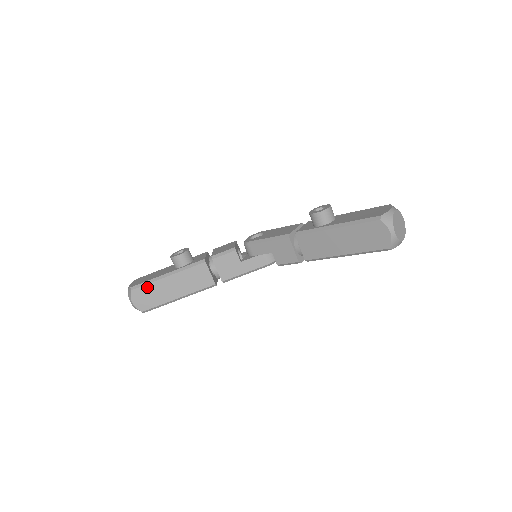
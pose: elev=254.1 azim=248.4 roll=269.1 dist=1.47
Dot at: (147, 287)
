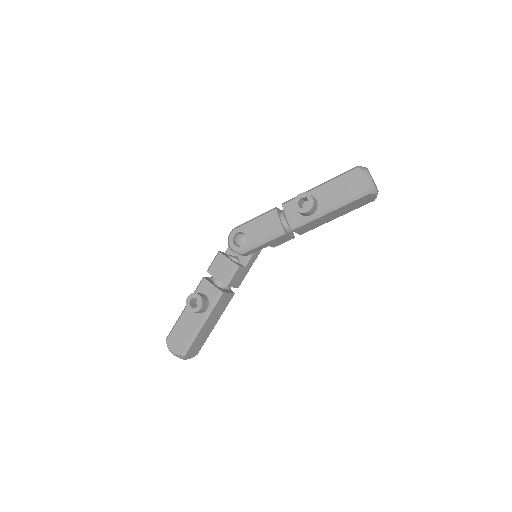
Dot at: (193, 344)
